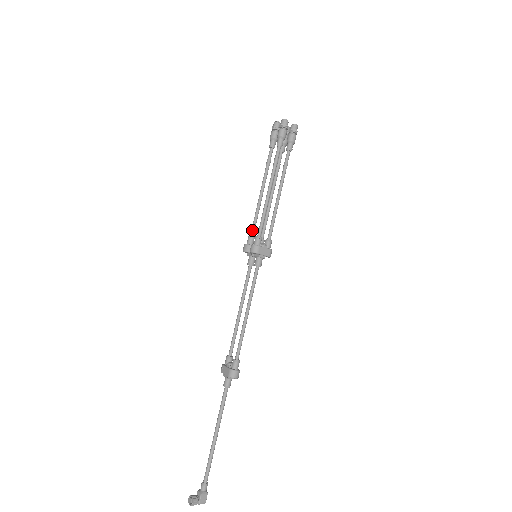
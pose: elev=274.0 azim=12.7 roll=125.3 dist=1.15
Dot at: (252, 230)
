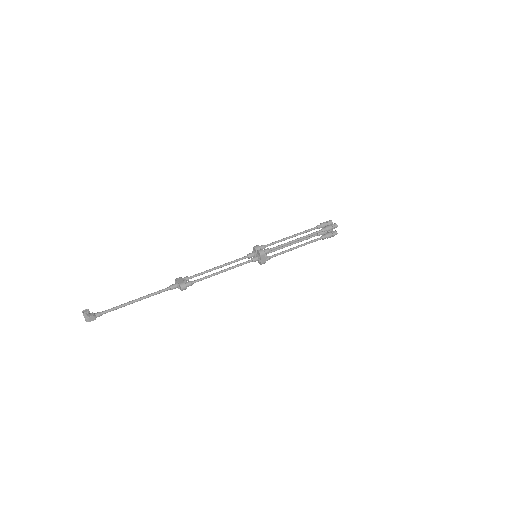
Dot at: (268, 244)
